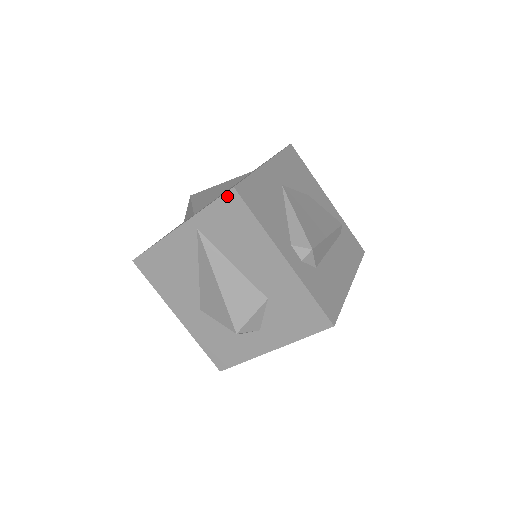
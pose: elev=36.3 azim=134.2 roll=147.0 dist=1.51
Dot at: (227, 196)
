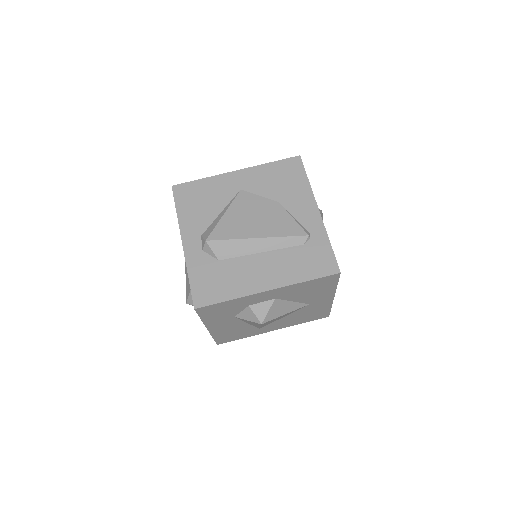
Dot at: occluded
